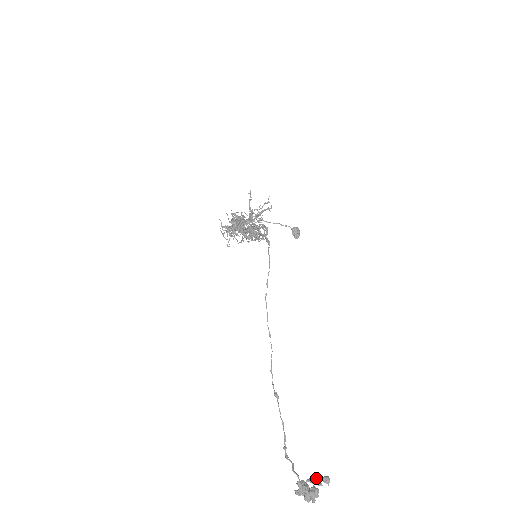
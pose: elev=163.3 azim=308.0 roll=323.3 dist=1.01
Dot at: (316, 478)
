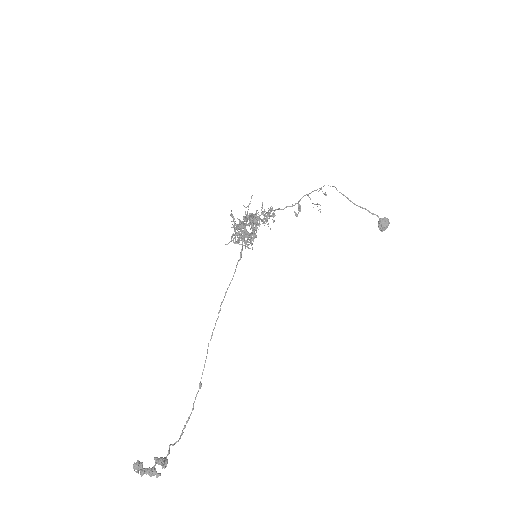
Dot at: (138, 466)
